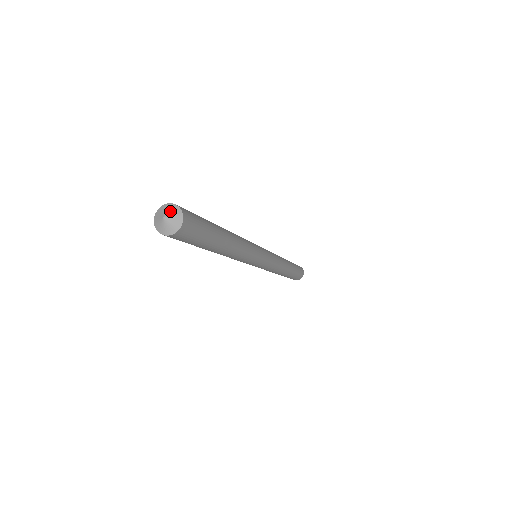
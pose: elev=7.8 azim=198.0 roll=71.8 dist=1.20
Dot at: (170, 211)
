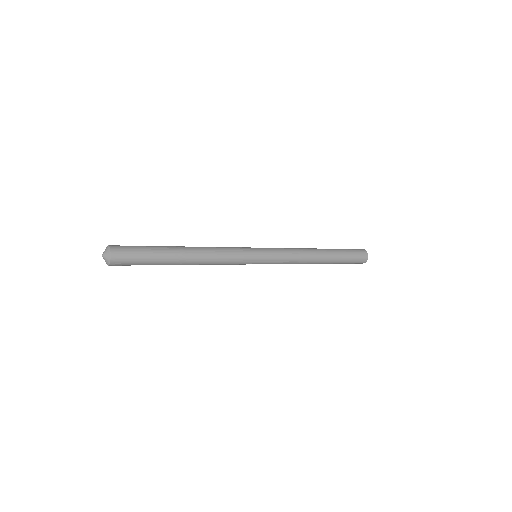
Dot at: (105, 250)
